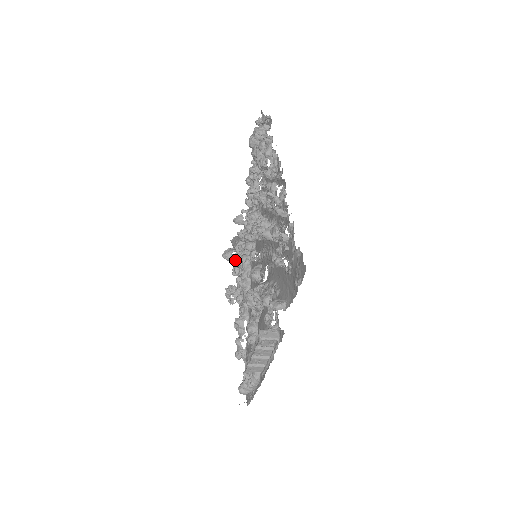
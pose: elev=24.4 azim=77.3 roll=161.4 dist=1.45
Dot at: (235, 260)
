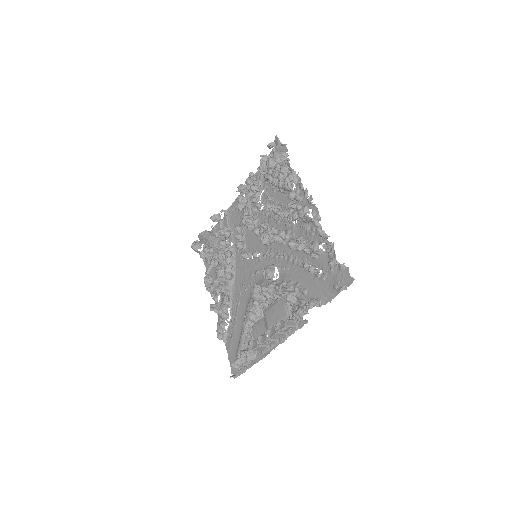
Dot at: (202, 251)
